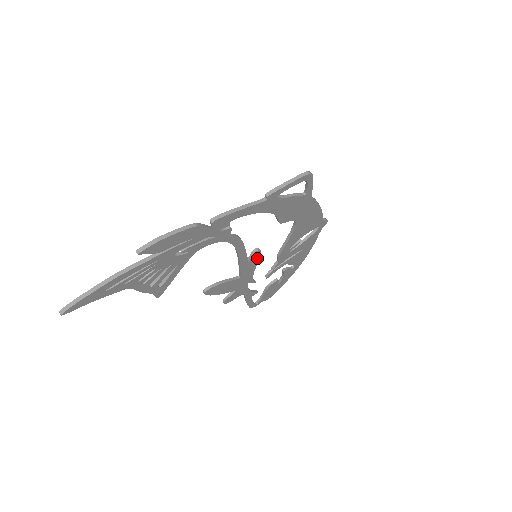
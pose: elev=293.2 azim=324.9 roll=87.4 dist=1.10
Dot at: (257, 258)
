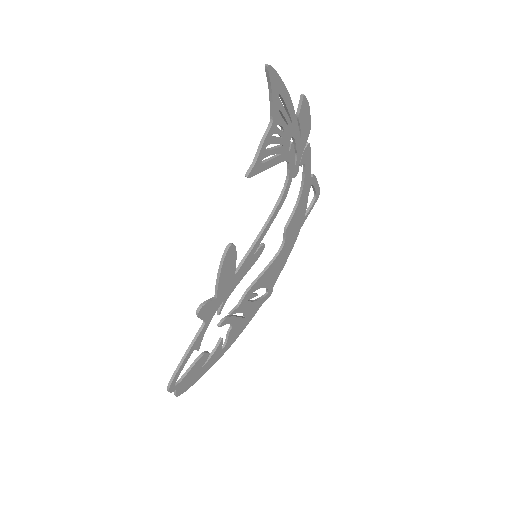
Dot at: (255, 260)
